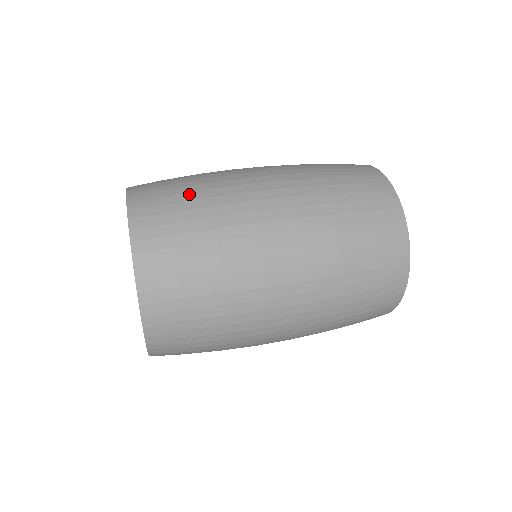
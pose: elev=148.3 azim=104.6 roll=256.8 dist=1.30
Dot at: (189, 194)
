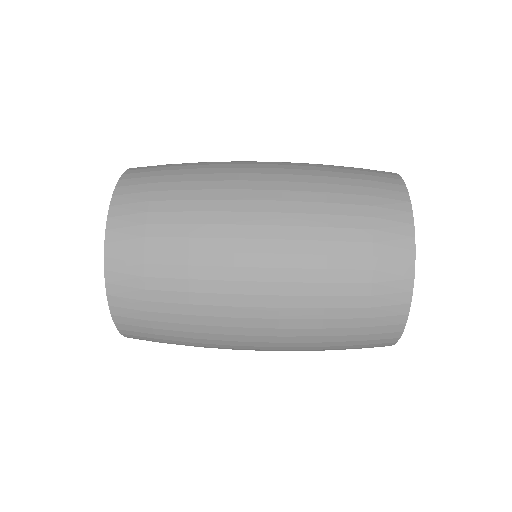
Dot at: occluded
